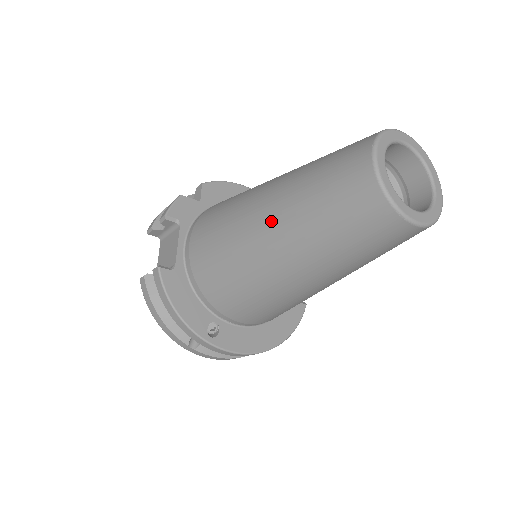
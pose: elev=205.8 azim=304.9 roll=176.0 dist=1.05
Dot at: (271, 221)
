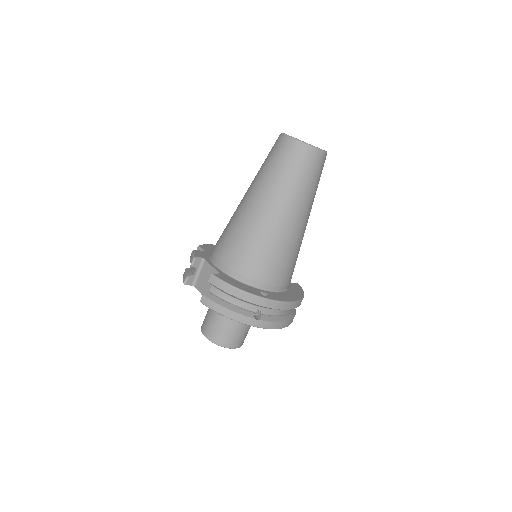
Dot at: (260, 198)
